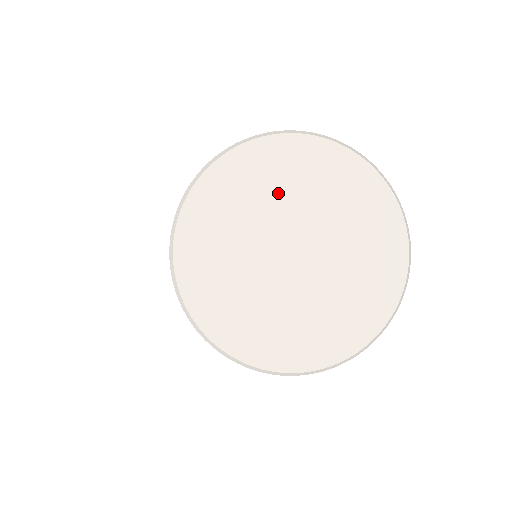
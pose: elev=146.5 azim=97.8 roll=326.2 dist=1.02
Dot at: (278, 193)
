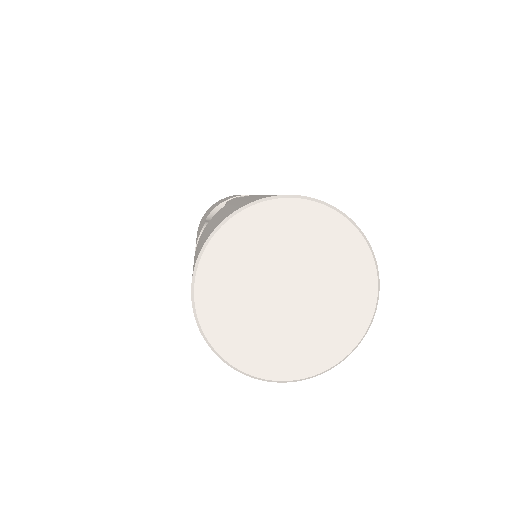
Dot at: (281, 245)
